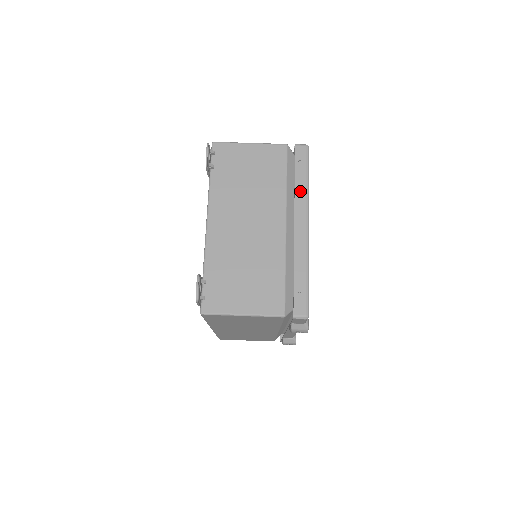
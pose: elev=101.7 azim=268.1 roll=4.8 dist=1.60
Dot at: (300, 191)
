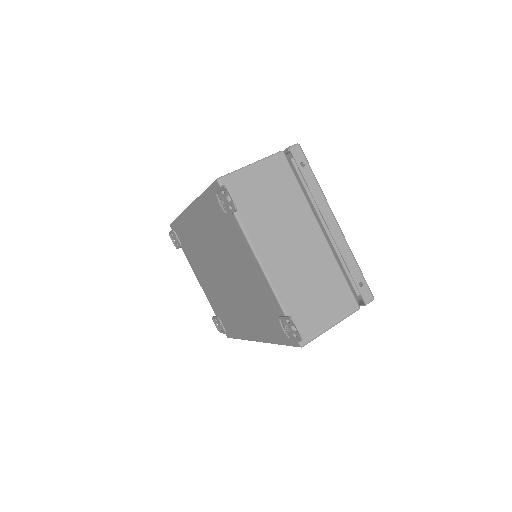
Dot at: (316, 193)
